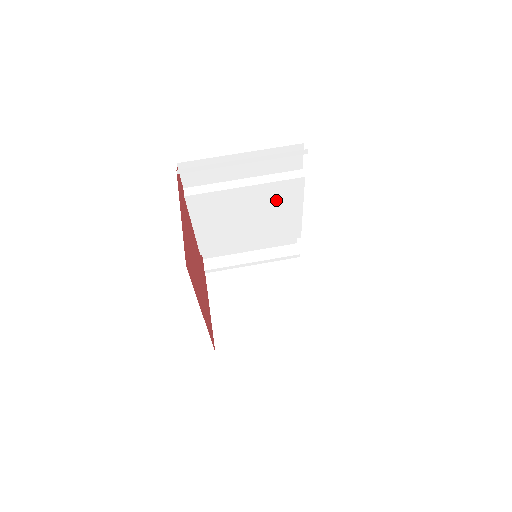
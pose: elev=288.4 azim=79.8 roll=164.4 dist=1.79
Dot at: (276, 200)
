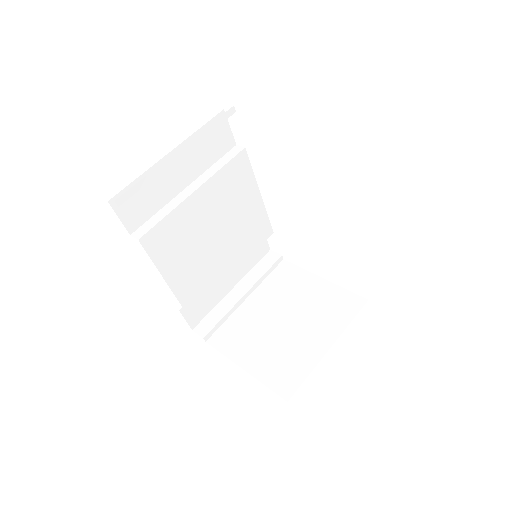
Dot at: (232, 194)
